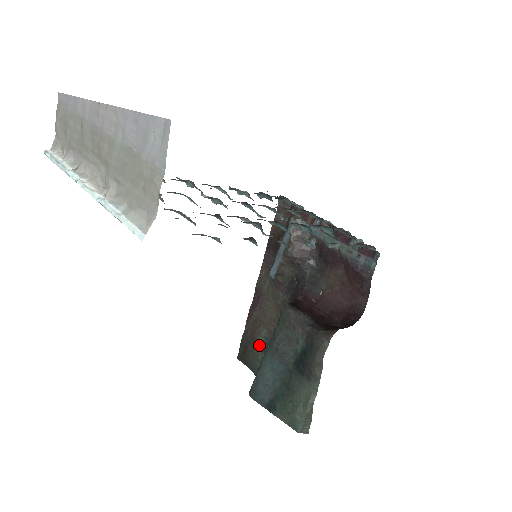
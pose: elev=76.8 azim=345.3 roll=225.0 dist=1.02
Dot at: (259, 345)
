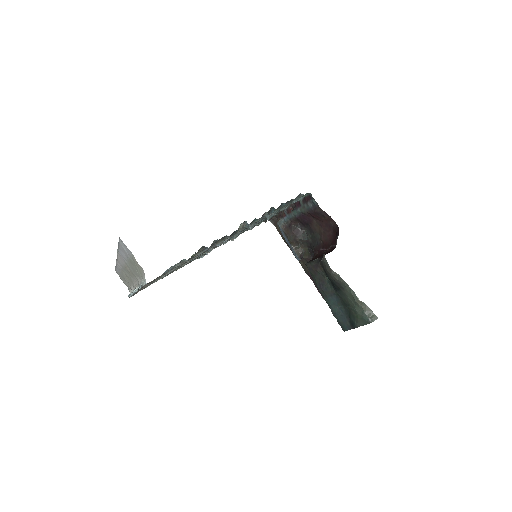
Dot at: occluded
